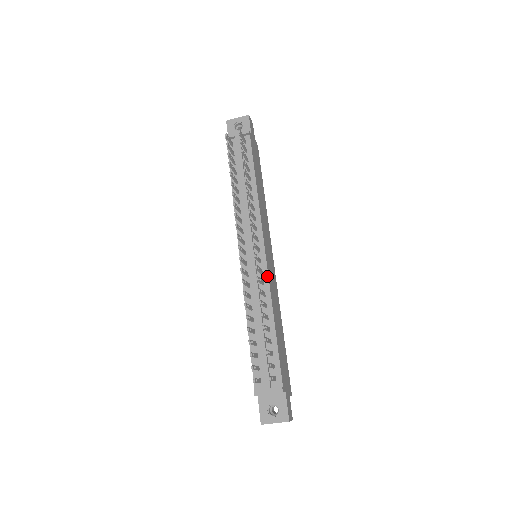
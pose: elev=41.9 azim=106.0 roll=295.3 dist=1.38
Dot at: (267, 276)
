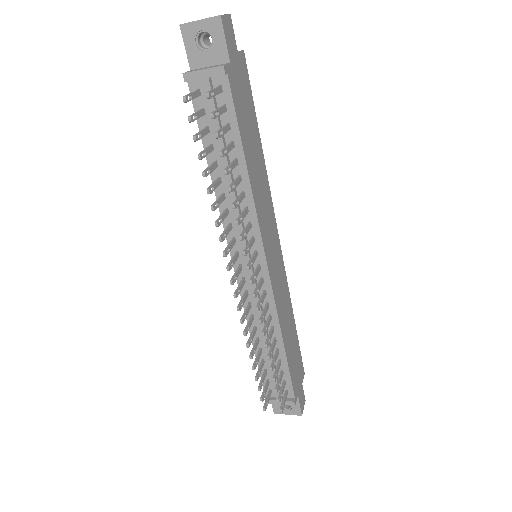
Dot at: (272, 298)
